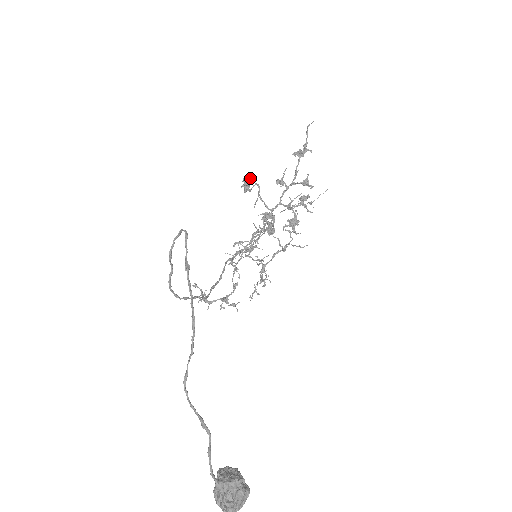
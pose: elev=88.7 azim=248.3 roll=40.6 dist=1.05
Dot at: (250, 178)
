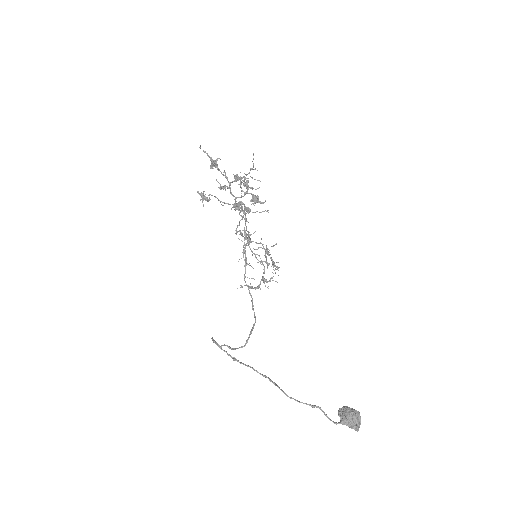
Dot at: (202, 193)
